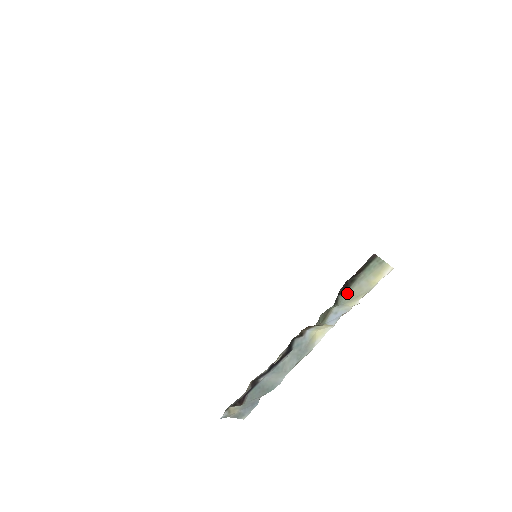
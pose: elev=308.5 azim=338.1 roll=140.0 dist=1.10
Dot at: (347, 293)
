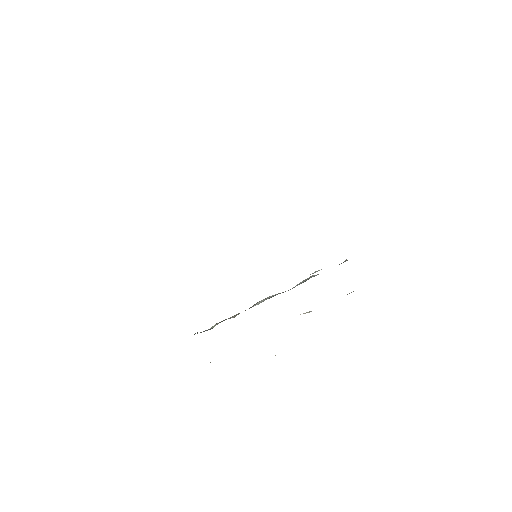
Dot at: occluded
